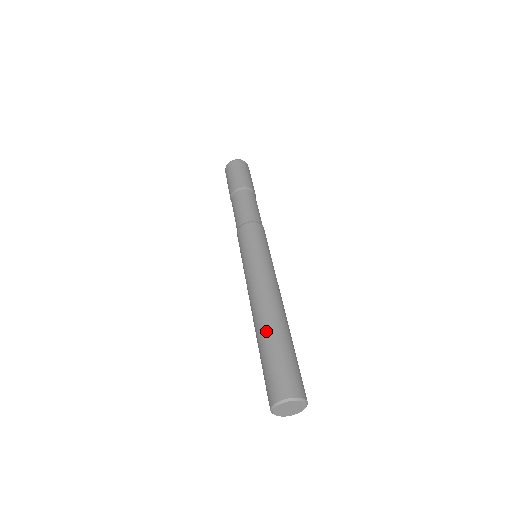
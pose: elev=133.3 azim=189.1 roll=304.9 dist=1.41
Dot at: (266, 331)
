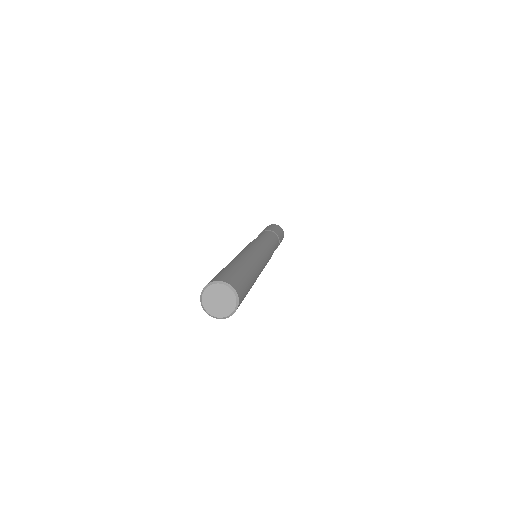
Dot at: occluded
